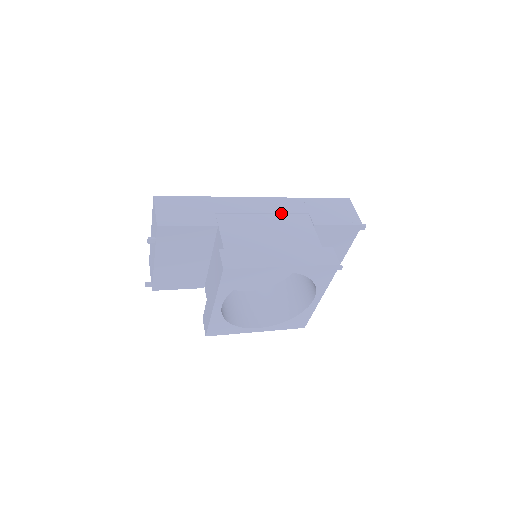
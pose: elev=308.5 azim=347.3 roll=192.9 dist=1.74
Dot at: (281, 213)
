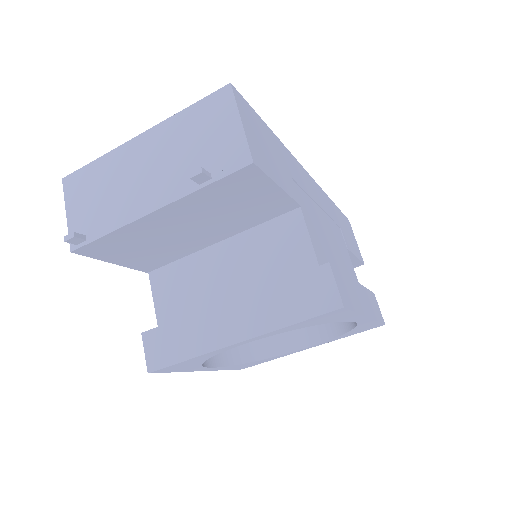
Dot at: (328, 215)
